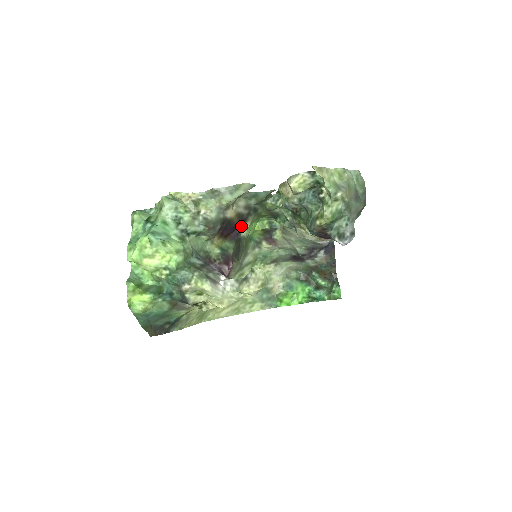
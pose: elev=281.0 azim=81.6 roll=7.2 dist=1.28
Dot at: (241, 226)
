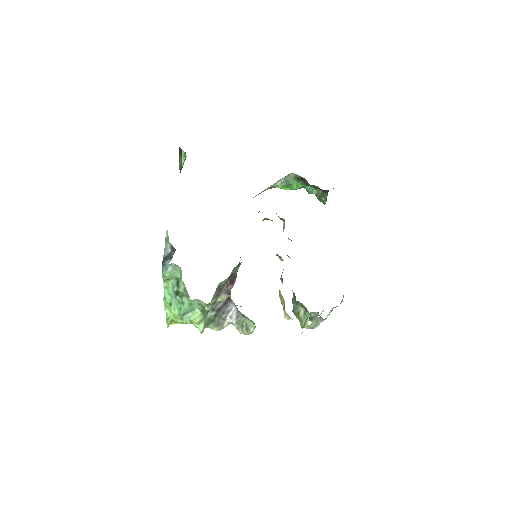
Dot at: occluded
